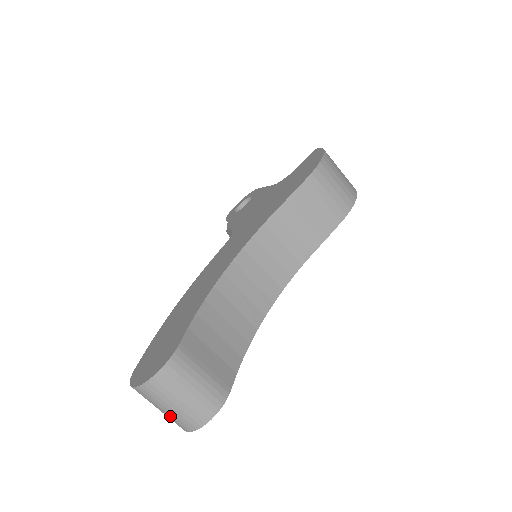
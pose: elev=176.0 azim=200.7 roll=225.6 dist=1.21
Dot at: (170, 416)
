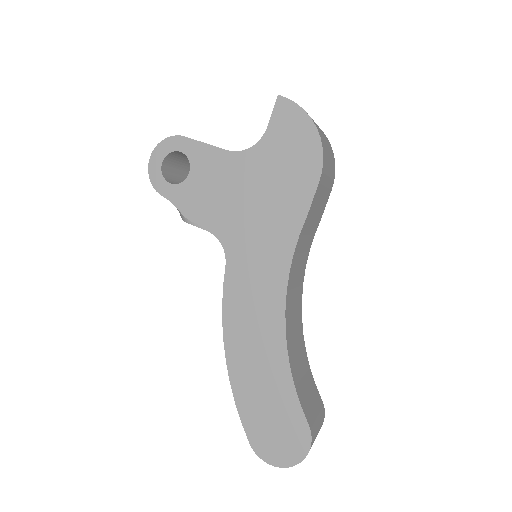
Dot at: occluded
